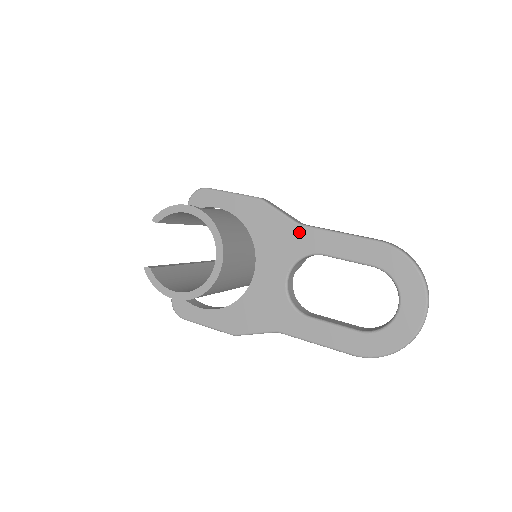
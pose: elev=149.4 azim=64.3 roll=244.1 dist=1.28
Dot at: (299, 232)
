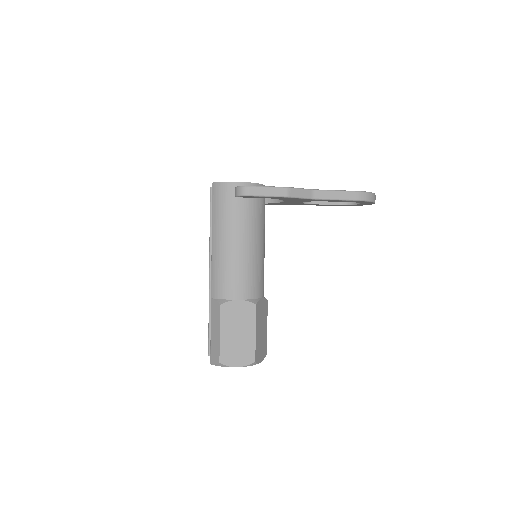
Dot at: occluded
